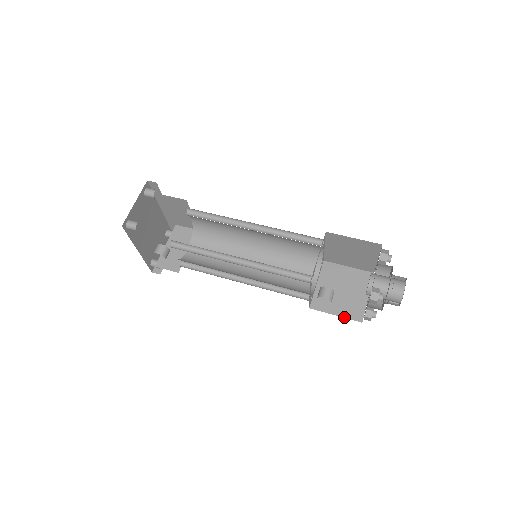
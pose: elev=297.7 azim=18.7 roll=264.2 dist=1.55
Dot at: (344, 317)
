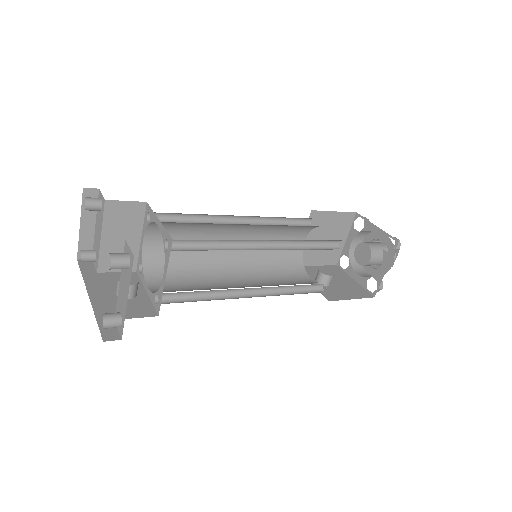
Dot at: (323, 265)
